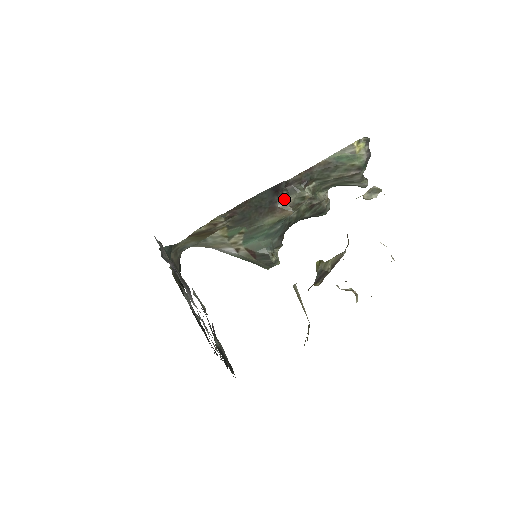
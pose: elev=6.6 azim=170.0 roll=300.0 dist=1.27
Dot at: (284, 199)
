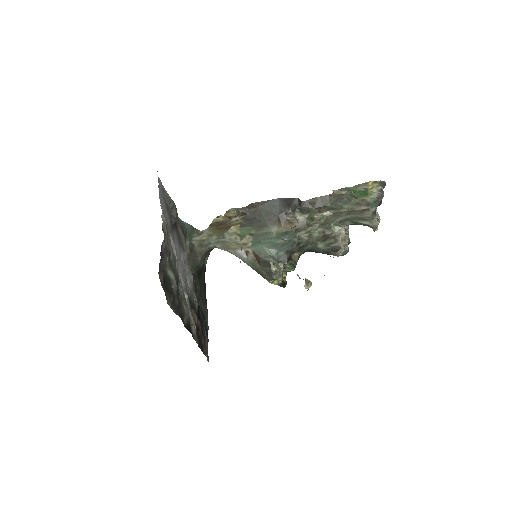
Dot at: (295, 216)
